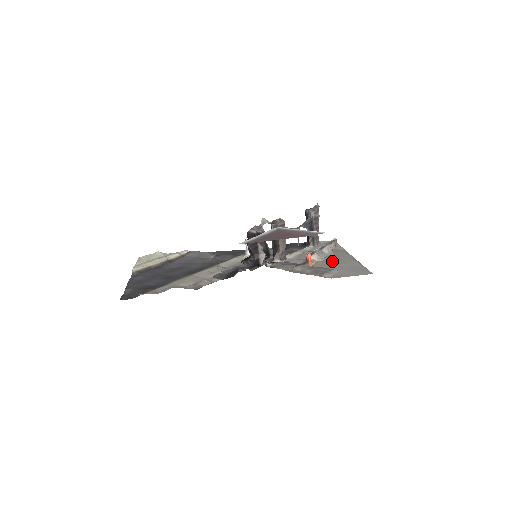
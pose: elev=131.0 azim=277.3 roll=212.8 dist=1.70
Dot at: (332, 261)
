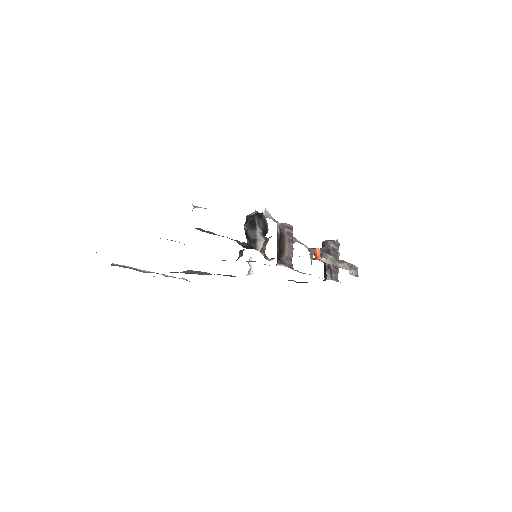
Dot at: occluded
